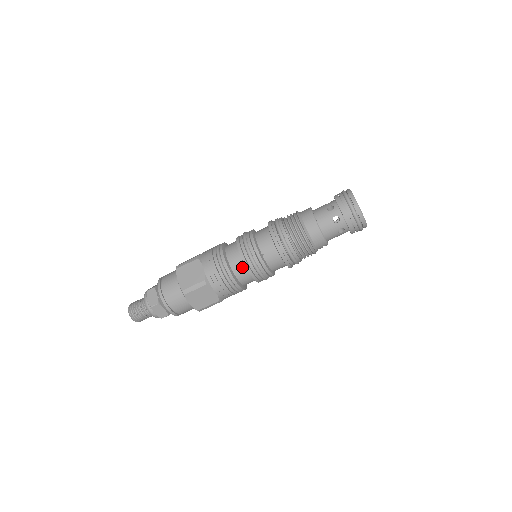
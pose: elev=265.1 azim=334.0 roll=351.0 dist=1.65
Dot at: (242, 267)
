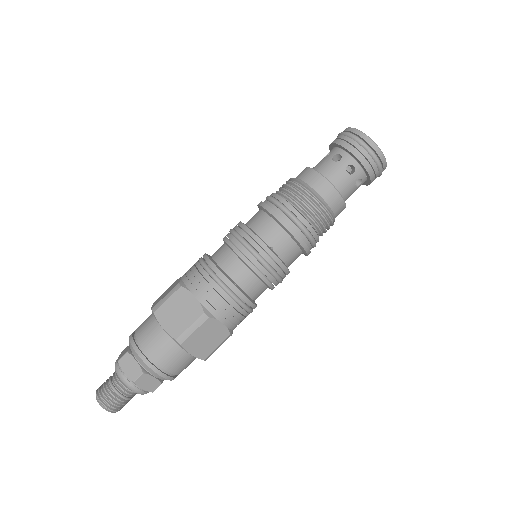
Dot at: (249, 275)
